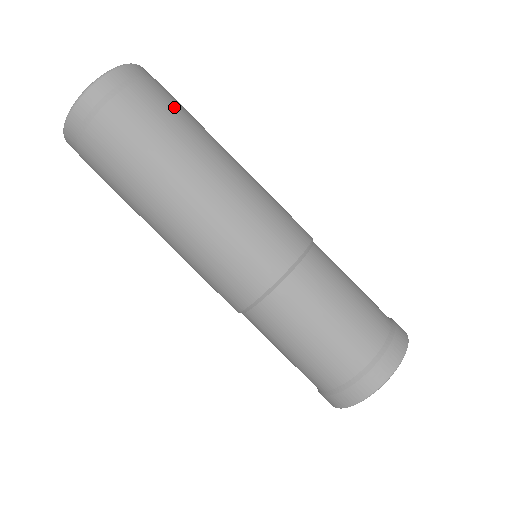
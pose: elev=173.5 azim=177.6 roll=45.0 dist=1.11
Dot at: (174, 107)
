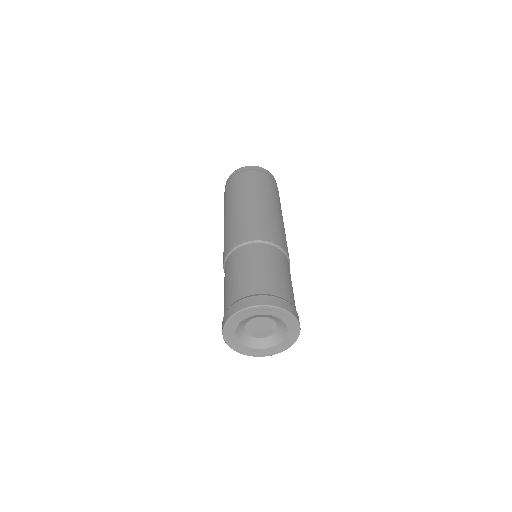
Dot at: (258, 180)
